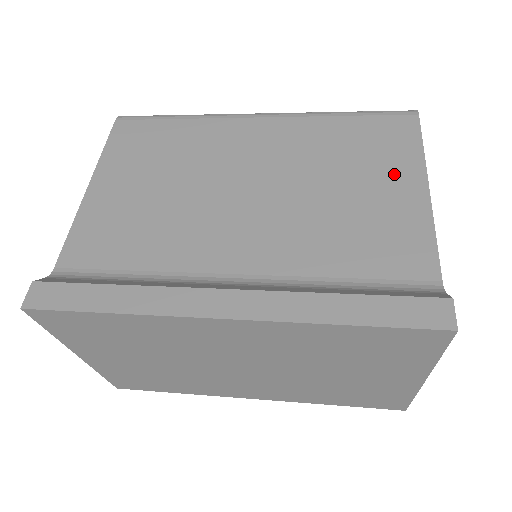
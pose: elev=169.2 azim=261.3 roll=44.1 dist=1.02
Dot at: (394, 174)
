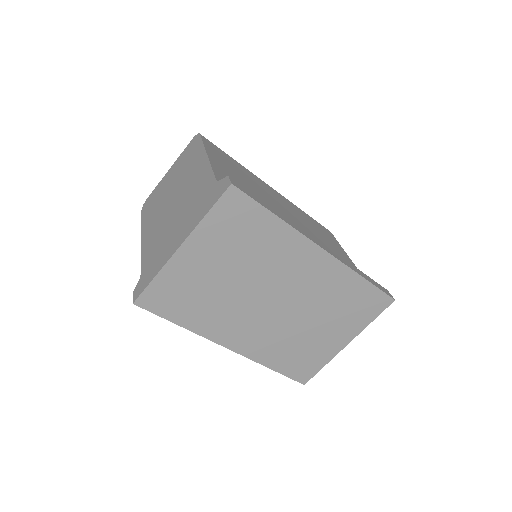
Dot at: (336, 246)
